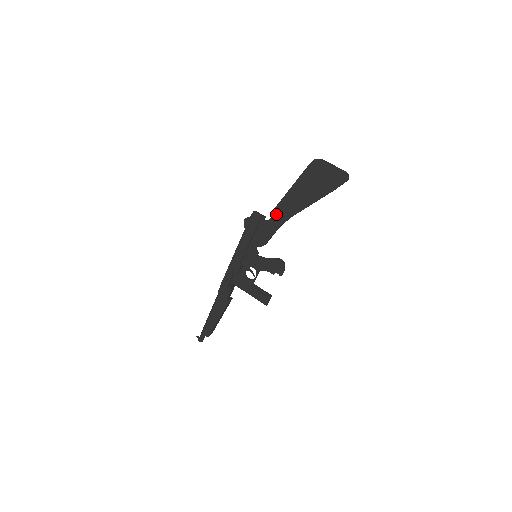
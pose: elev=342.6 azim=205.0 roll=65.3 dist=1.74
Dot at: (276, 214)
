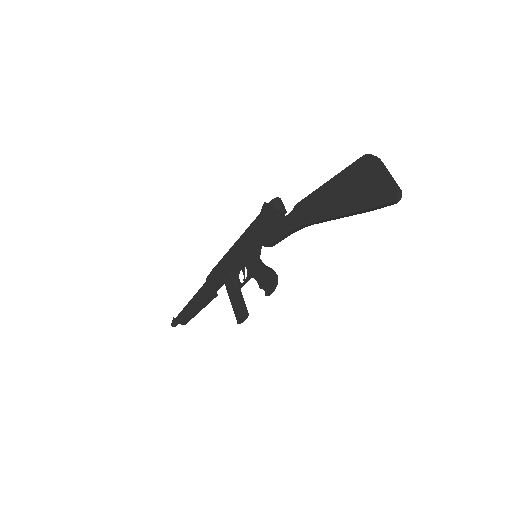
Dot at: (295, 212)
